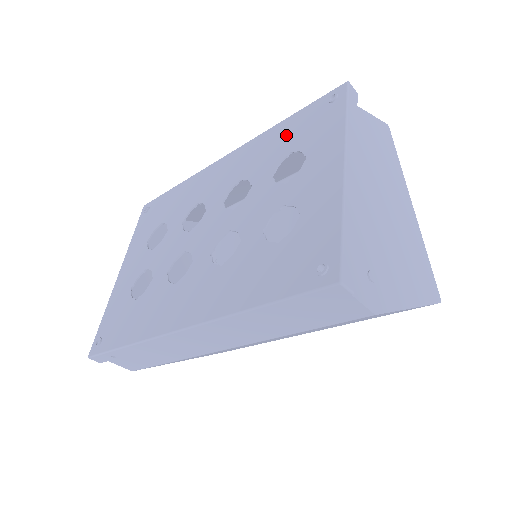
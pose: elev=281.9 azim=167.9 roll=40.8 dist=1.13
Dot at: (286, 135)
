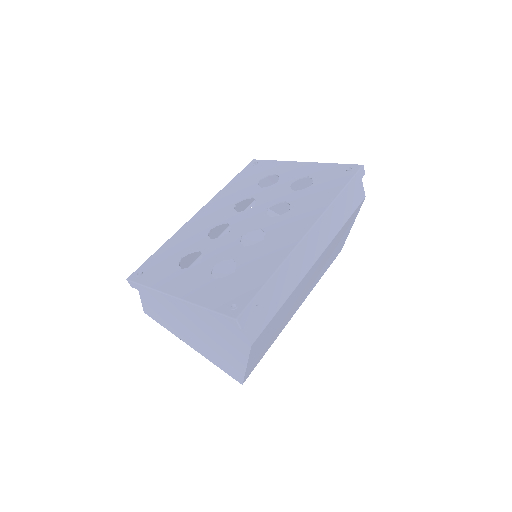
Dot at: (243, 181)
